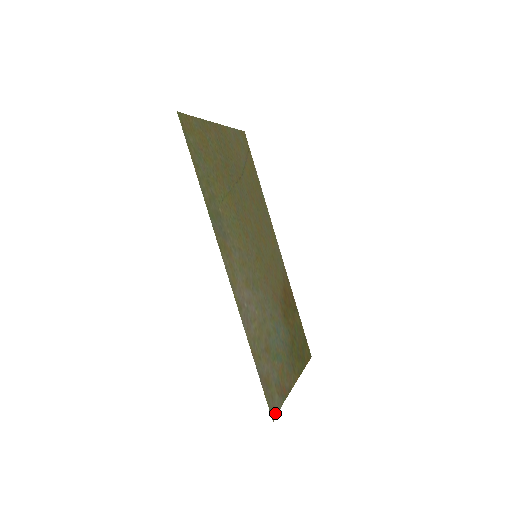
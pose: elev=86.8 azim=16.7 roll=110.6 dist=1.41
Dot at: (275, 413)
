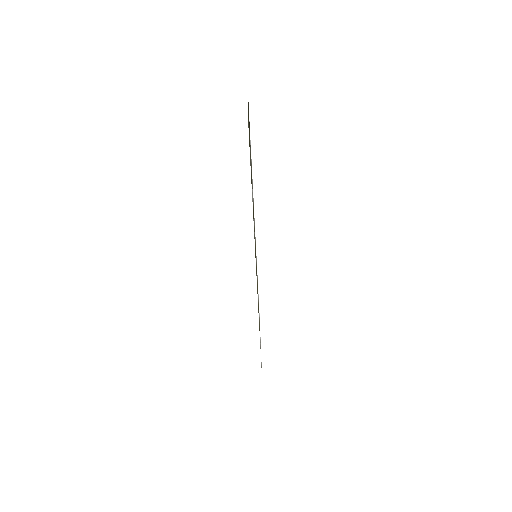
Dot at: occluded
